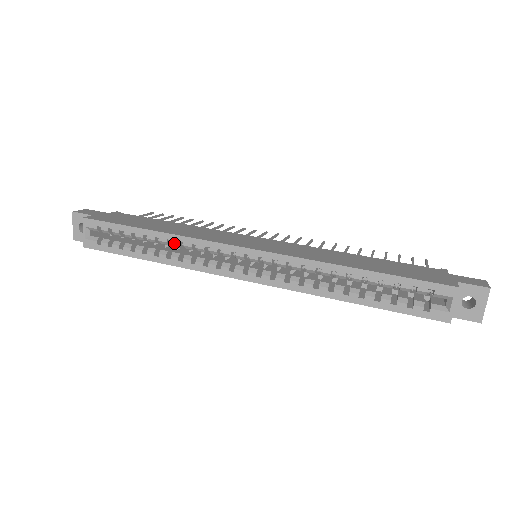
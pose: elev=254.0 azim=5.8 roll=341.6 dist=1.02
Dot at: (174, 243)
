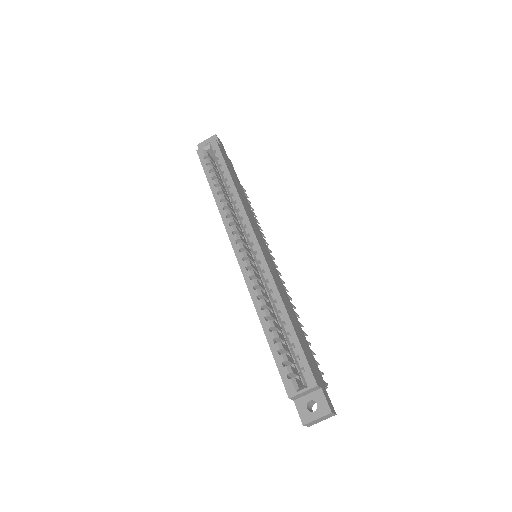
Dot at: (233, 198)
